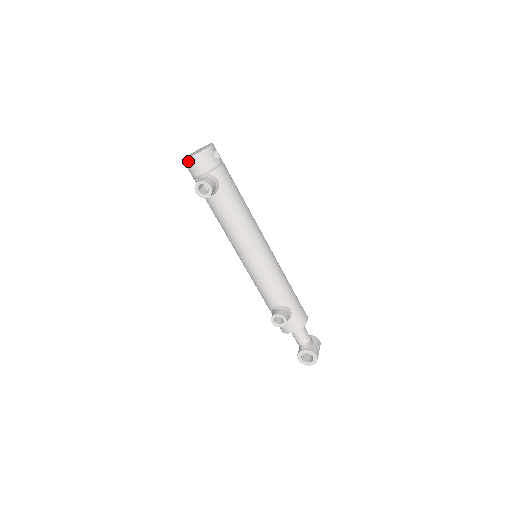
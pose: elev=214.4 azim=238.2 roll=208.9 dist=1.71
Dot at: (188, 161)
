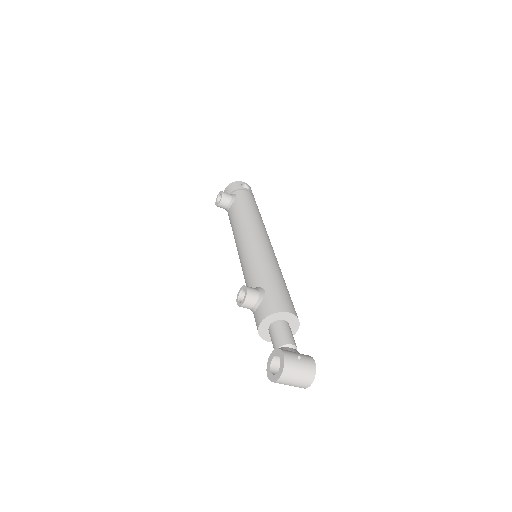
Dot at: occluded
